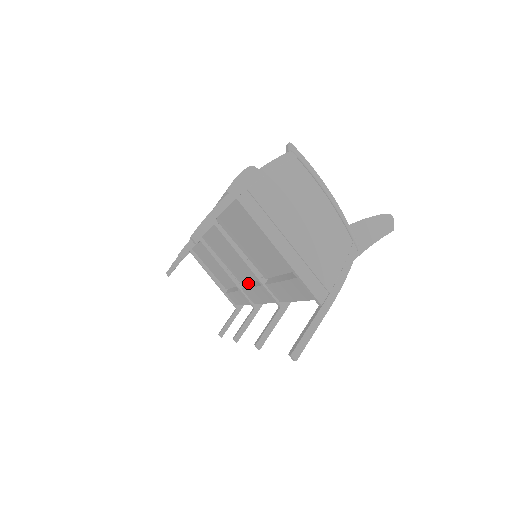
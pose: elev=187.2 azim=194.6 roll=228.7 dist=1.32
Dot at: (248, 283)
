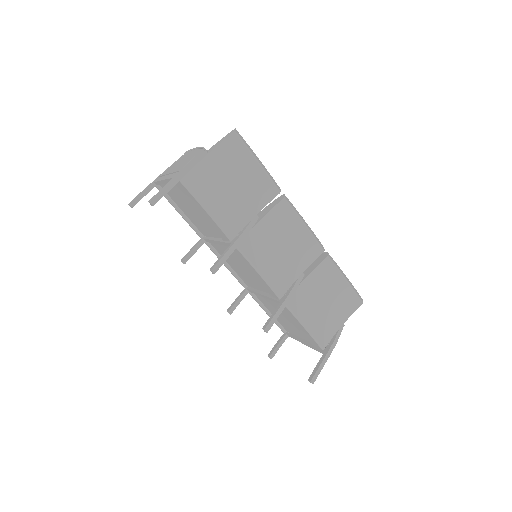
Dot at: occluded
